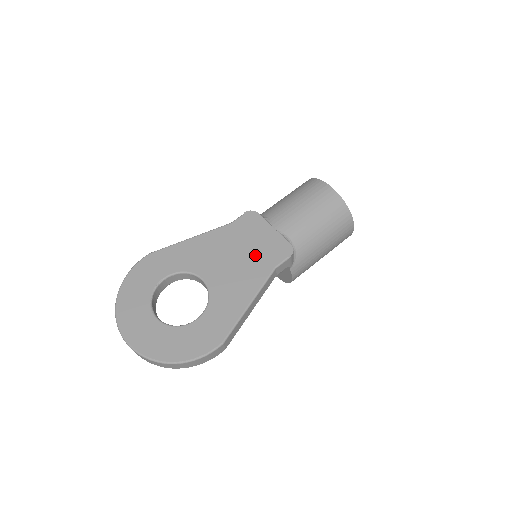
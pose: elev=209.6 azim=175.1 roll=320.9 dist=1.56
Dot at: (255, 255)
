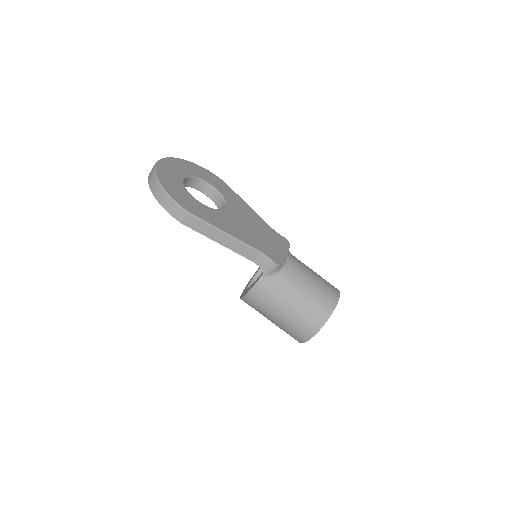
Dot at: (261, 240)
